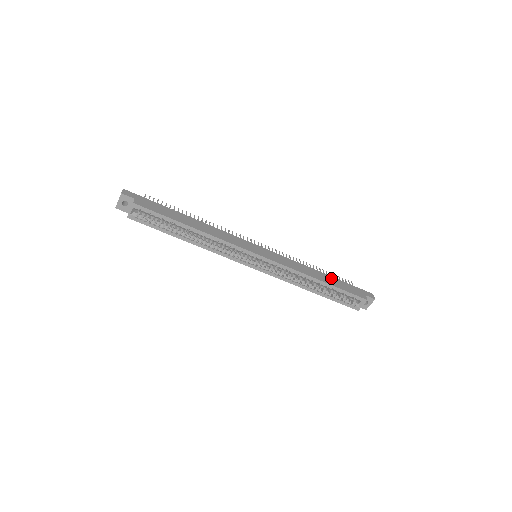
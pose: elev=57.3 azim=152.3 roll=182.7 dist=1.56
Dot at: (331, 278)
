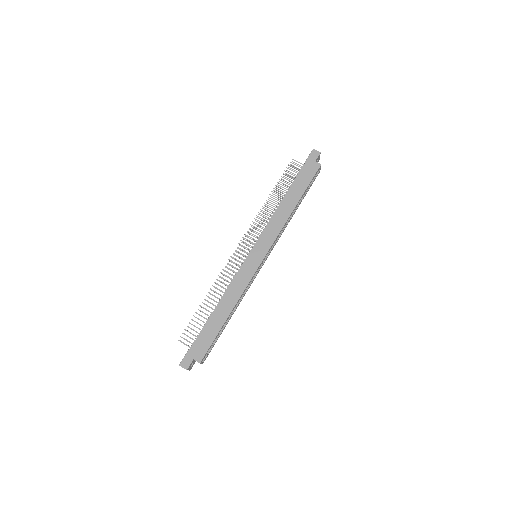
Dot at: (292, 190)
